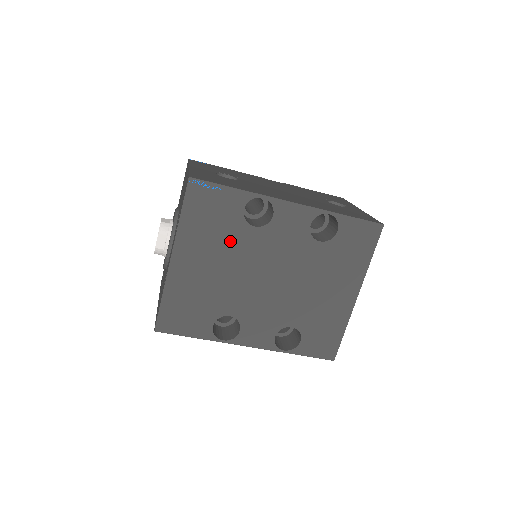
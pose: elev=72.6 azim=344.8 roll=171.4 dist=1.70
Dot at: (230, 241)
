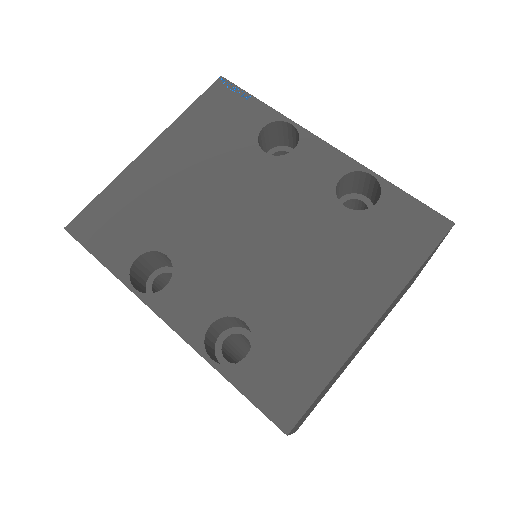
Dot at: (226, 157)
